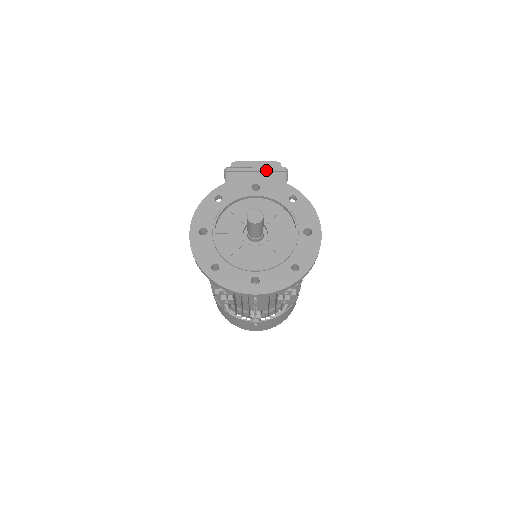
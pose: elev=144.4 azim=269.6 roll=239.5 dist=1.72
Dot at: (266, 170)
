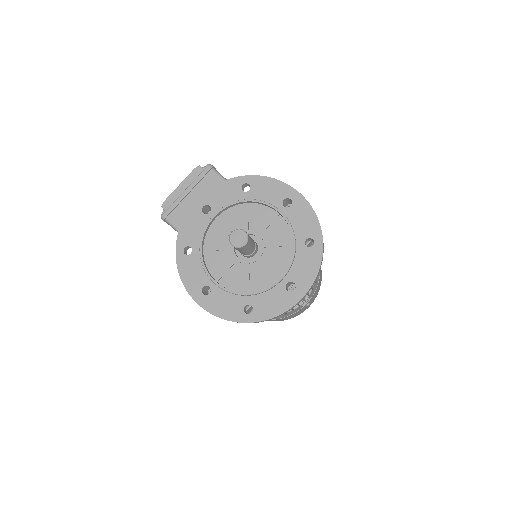
Dot at: (195, 184)
